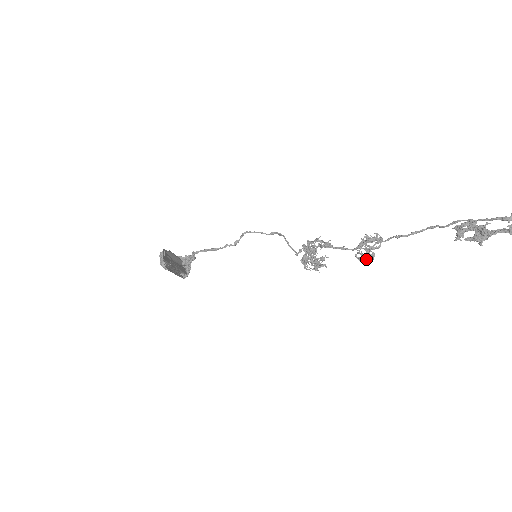
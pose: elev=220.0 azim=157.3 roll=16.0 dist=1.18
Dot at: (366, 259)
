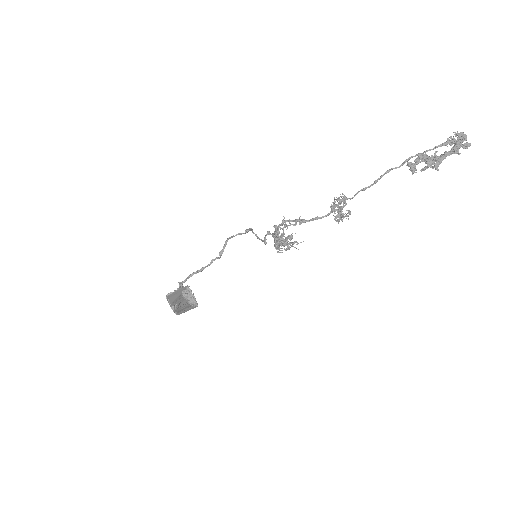
Dot at: occluded
